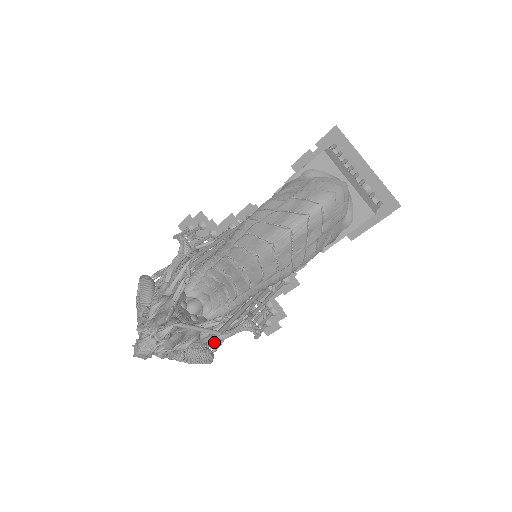
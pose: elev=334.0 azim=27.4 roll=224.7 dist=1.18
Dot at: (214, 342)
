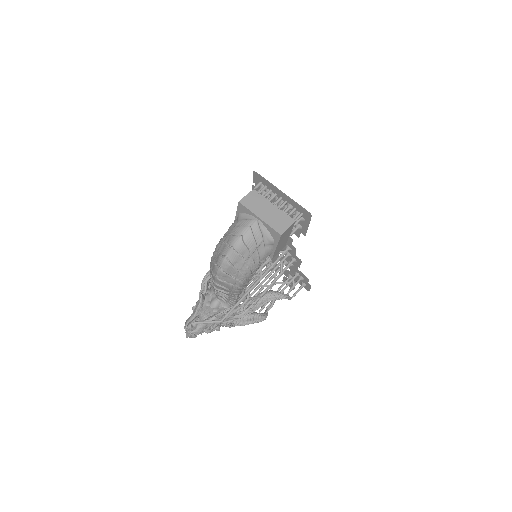
Dot at: occluded
